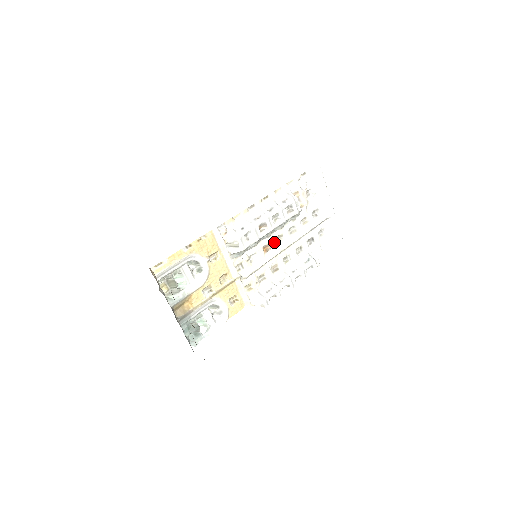
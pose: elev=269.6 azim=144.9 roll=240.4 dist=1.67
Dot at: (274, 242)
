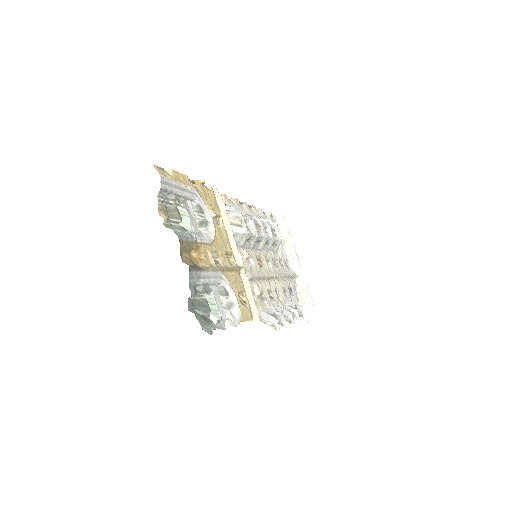
Dot at: (264, 261)
